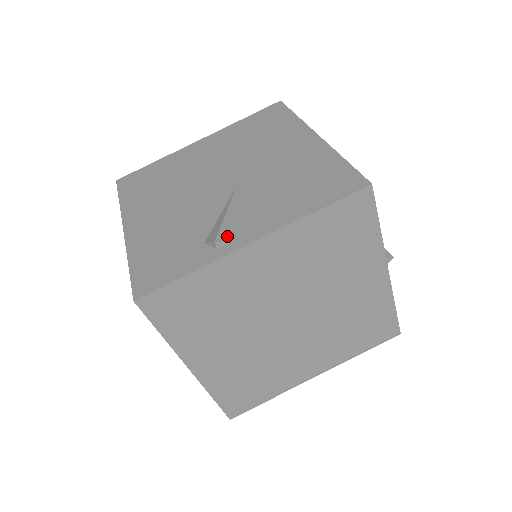
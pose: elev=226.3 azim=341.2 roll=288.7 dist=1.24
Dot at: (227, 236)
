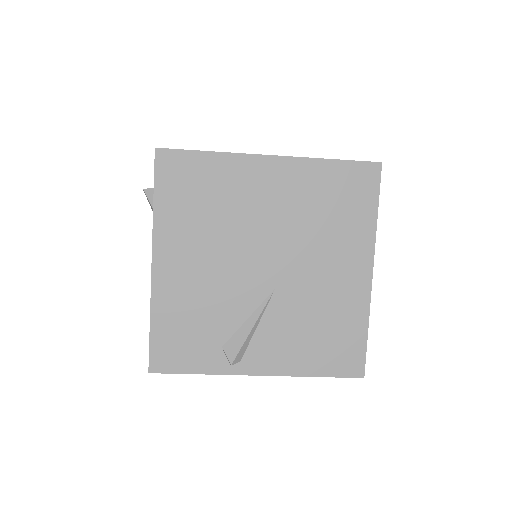
Dot at: (242, 355)
